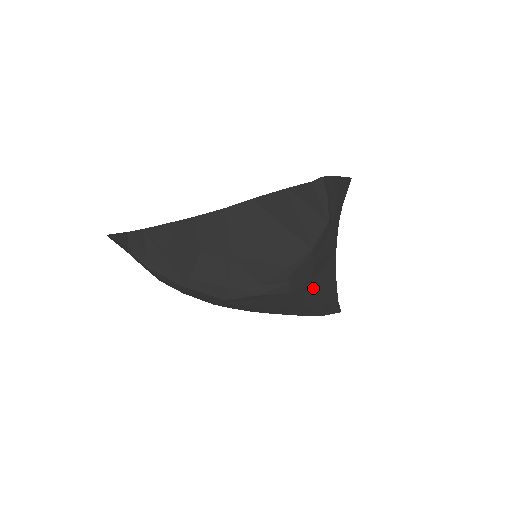
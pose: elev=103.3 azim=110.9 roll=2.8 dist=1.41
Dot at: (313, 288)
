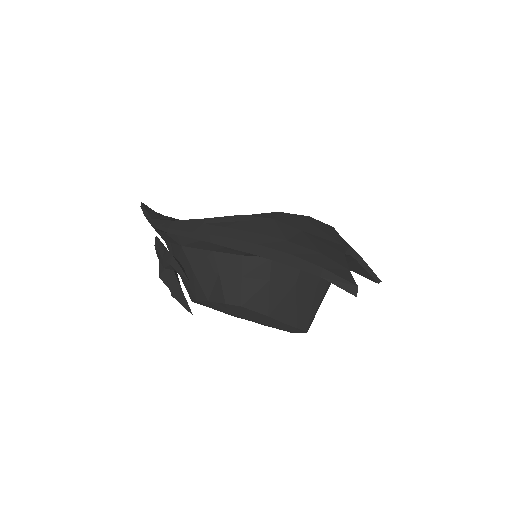
Dot at: (308, 236)
